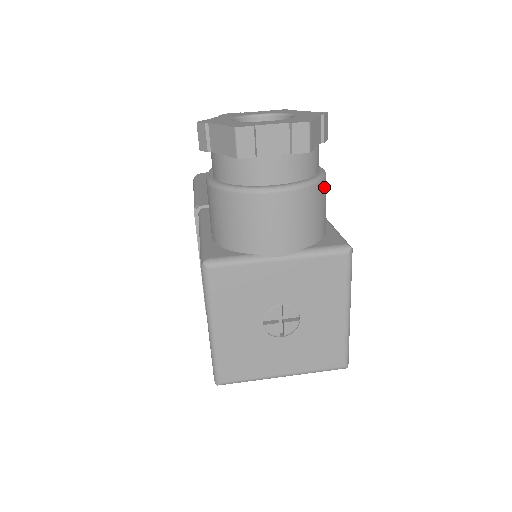
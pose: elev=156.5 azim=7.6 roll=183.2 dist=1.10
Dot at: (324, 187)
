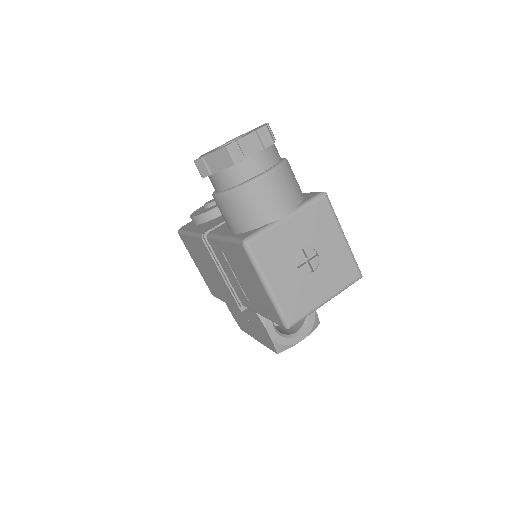
Dot at: (289, 165)
